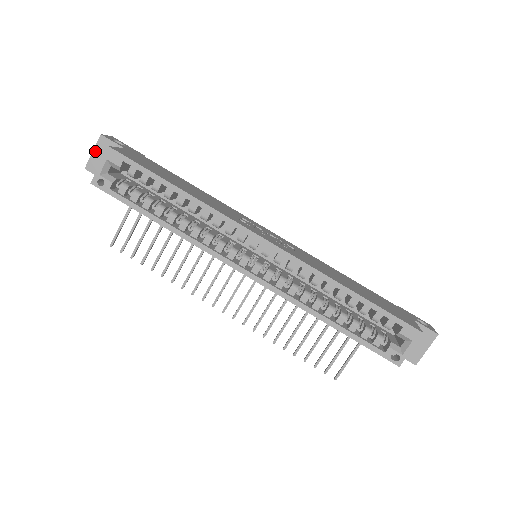
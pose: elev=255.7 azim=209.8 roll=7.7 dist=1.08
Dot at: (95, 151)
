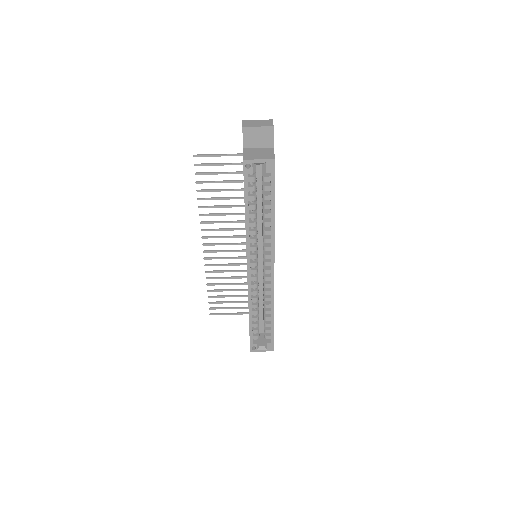
Dot at: (260, 128)
